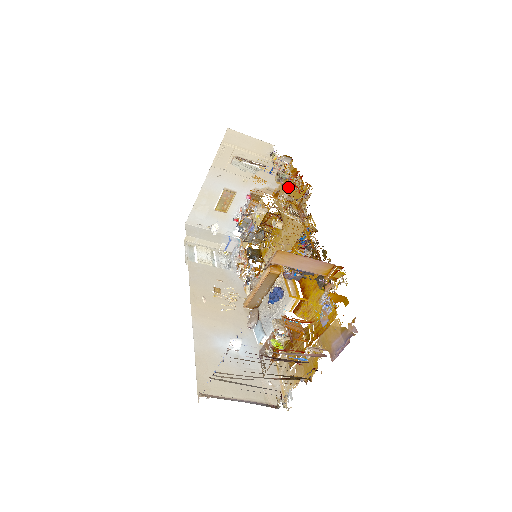
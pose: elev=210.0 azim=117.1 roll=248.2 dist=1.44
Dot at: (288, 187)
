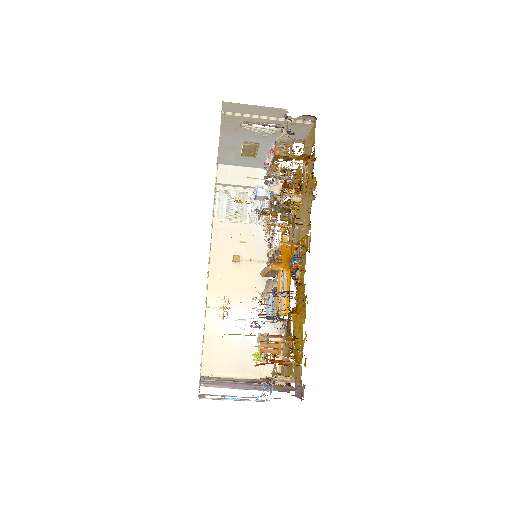
Dot at: (283, 196)
